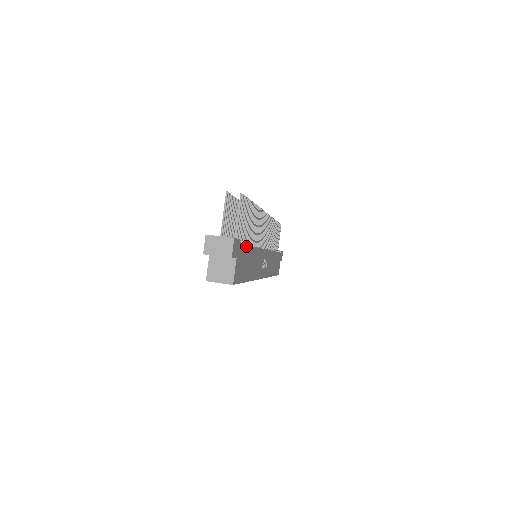
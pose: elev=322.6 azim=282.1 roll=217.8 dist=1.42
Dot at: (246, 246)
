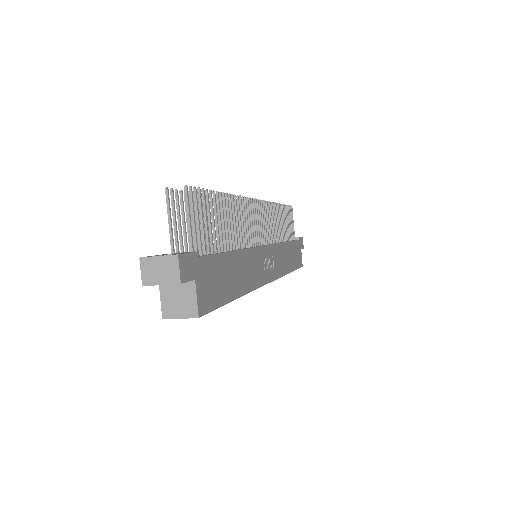
Dot at: (216, 255)
